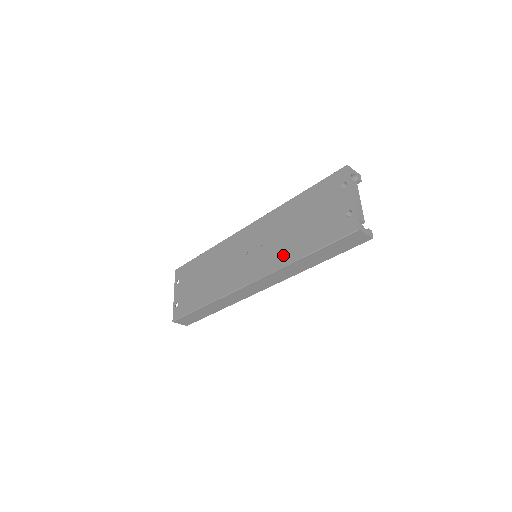
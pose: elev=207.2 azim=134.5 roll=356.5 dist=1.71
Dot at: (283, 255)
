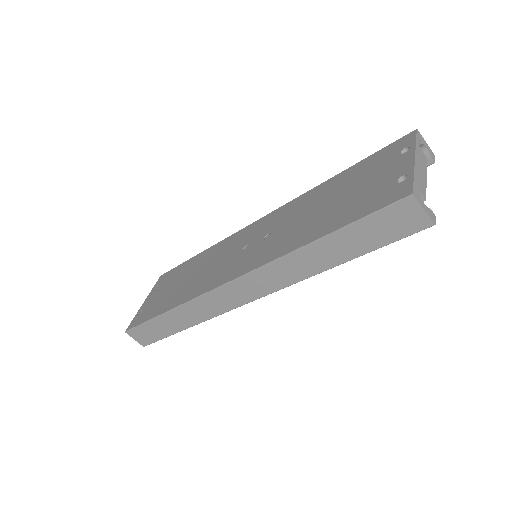
Dot at: (287, 242)
